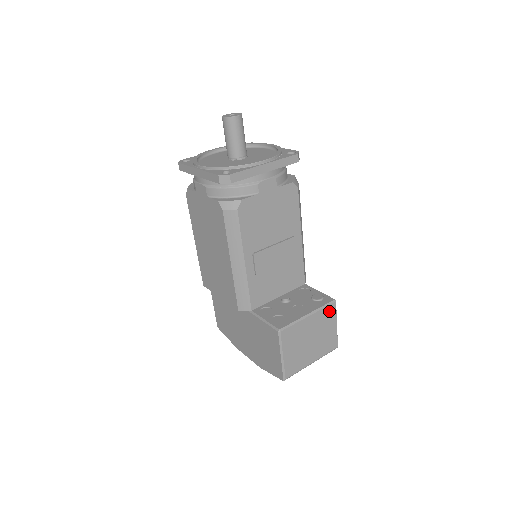
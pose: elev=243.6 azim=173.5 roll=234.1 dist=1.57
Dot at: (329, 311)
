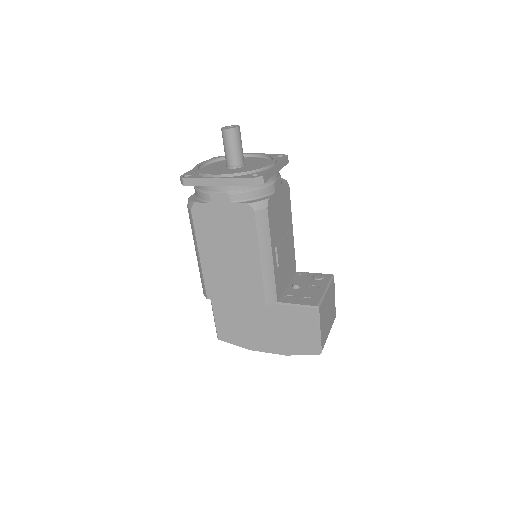
Dot at: (332, 285)
